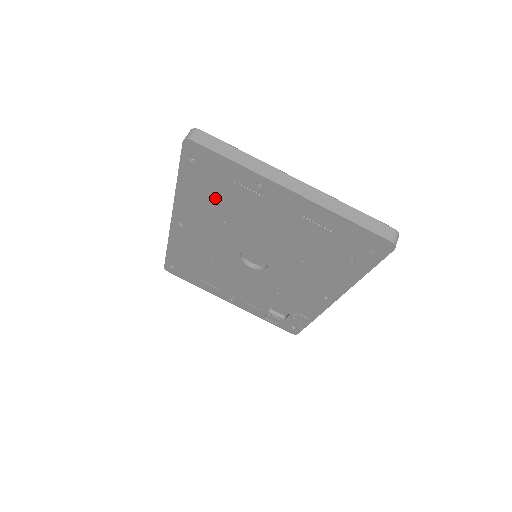
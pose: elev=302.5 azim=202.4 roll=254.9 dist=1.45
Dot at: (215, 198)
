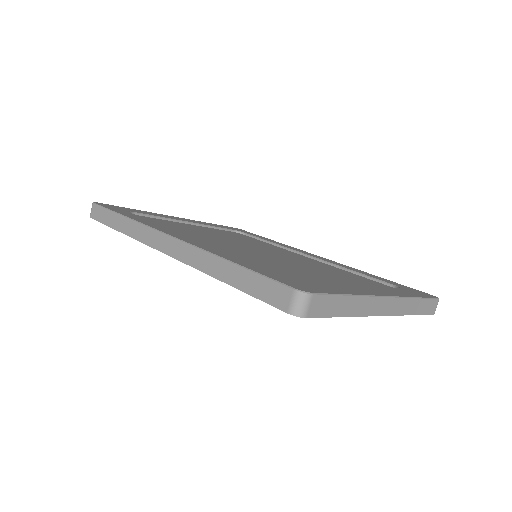
Dot at: occluded
